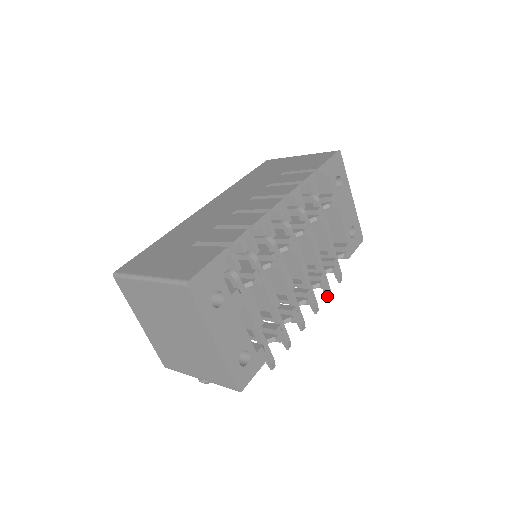
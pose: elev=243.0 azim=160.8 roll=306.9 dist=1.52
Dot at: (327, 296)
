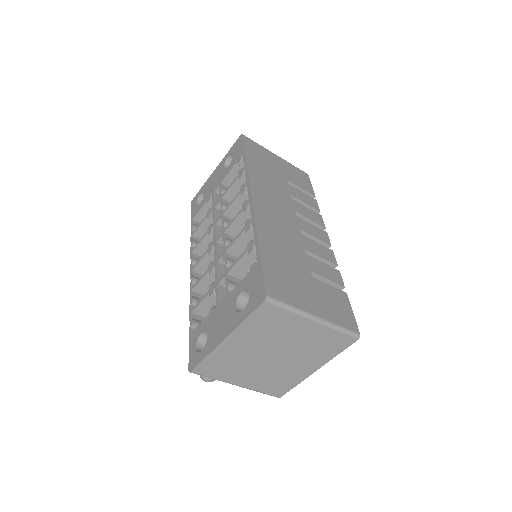
Dot at: occluded
